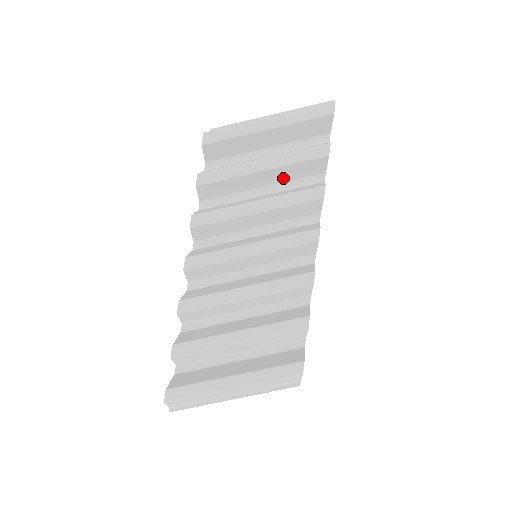
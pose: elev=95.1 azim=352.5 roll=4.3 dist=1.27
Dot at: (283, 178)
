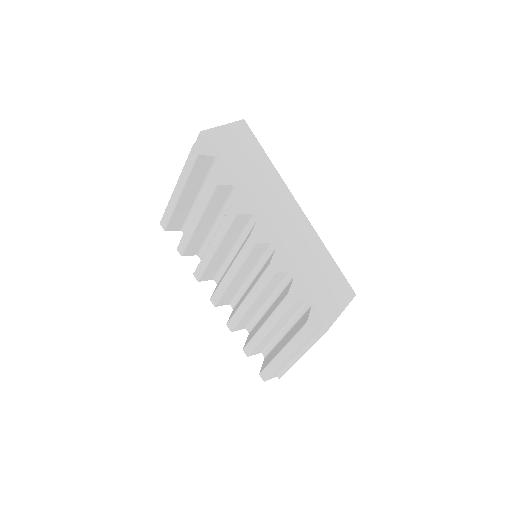
Dot at: (216, 211)
